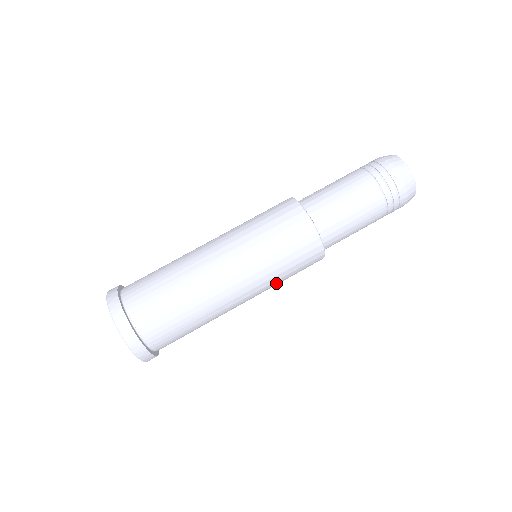
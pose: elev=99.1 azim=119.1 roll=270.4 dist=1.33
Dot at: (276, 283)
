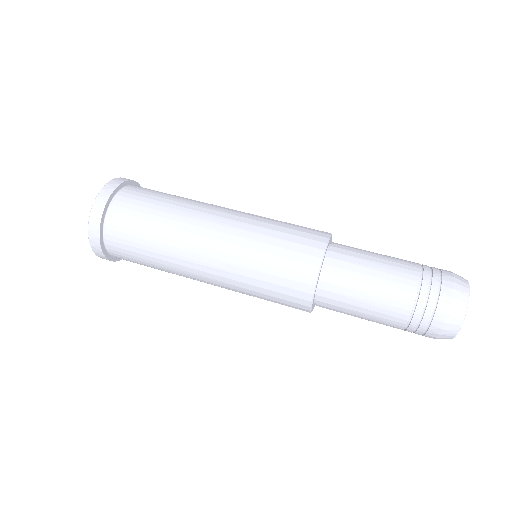
Dot at: occluded
